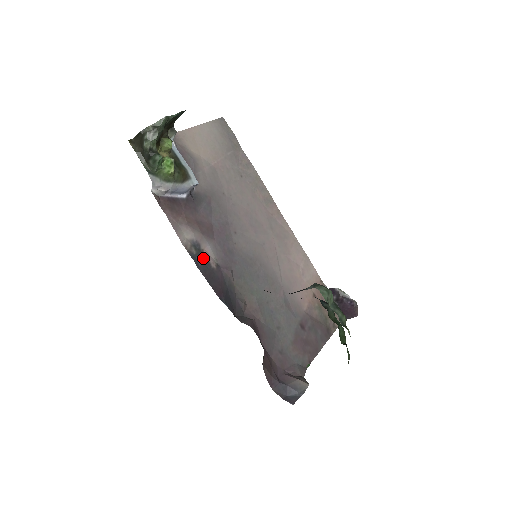
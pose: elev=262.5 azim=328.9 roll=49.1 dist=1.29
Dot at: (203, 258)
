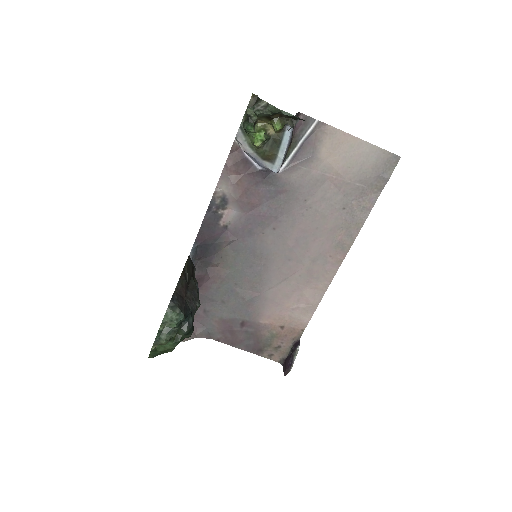
Dot at: (220, 212)
